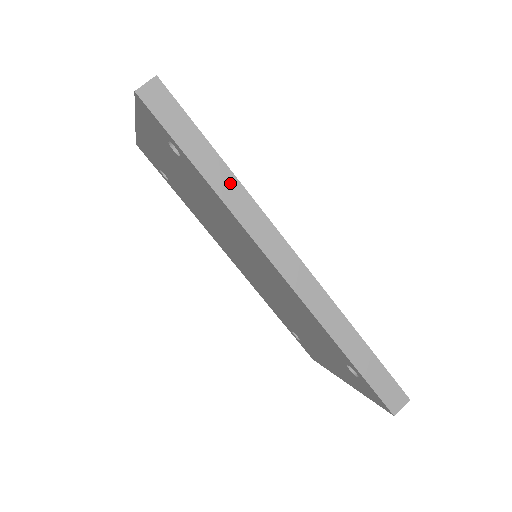
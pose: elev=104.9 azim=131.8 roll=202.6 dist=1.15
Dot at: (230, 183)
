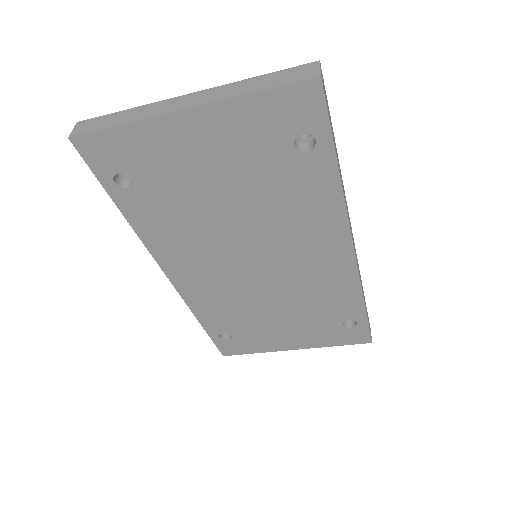
Dot at: (341, 176)
